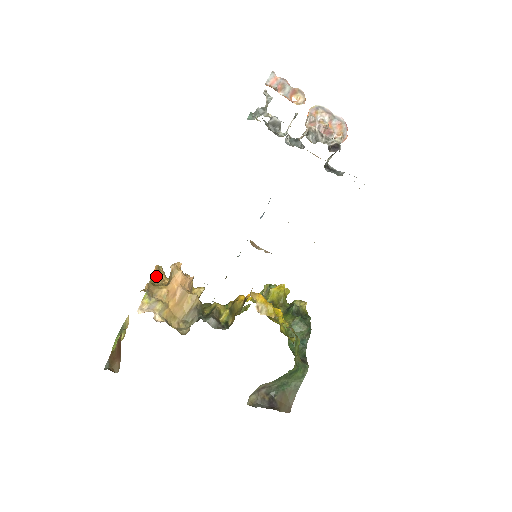
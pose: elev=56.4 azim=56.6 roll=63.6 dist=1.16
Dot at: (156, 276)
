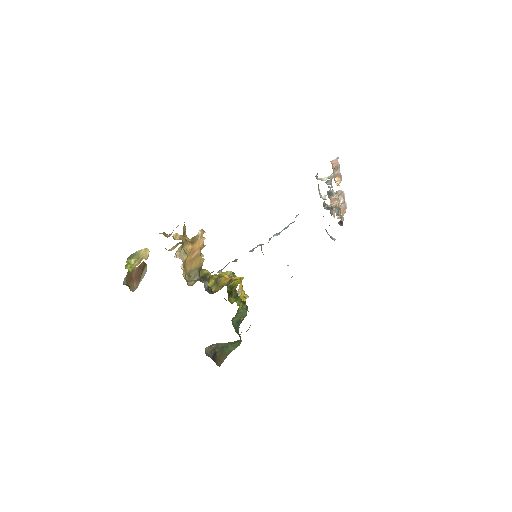
Dot at: (184, 231)
